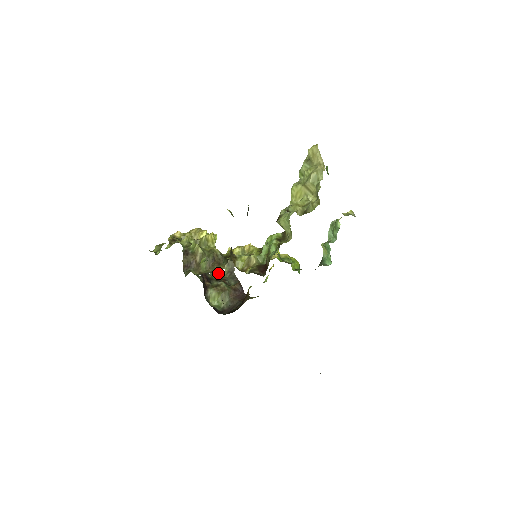
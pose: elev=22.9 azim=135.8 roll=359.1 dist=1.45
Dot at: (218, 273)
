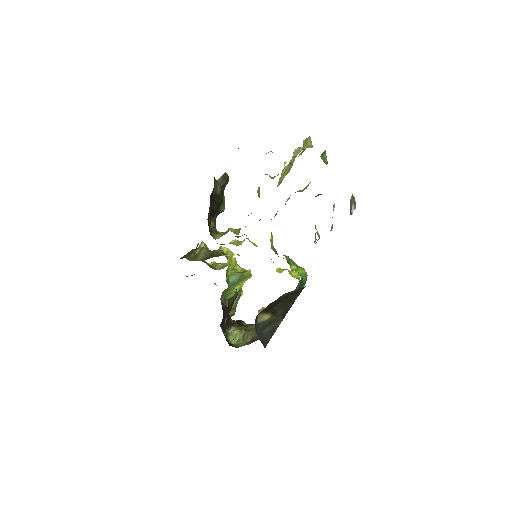
Dot at: occluded
